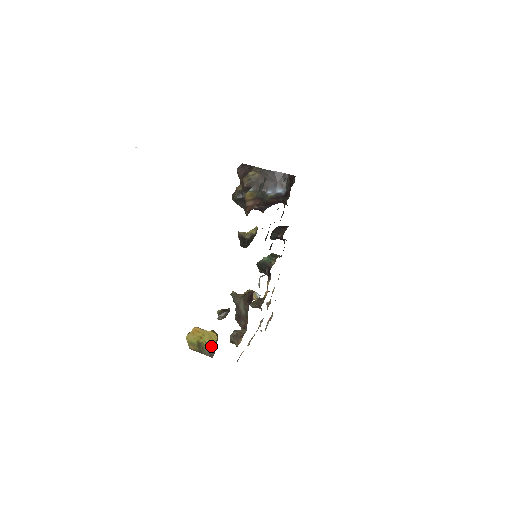
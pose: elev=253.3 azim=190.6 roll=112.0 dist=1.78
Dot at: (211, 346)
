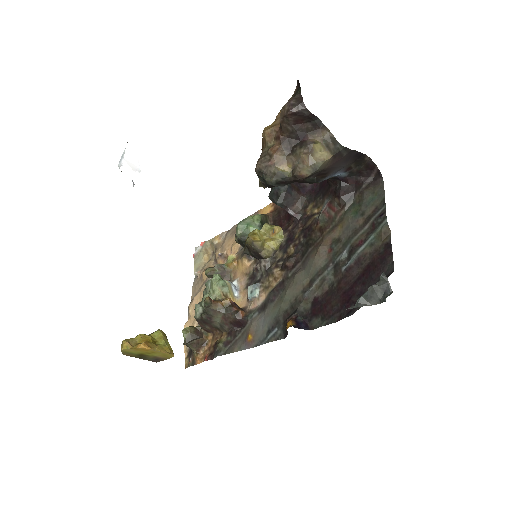
Dot at: (160, 358)
